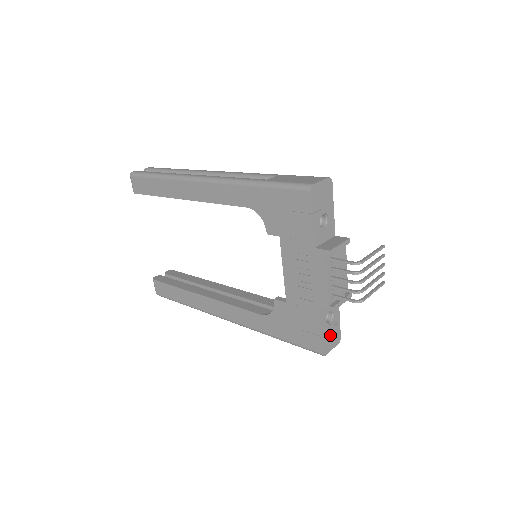
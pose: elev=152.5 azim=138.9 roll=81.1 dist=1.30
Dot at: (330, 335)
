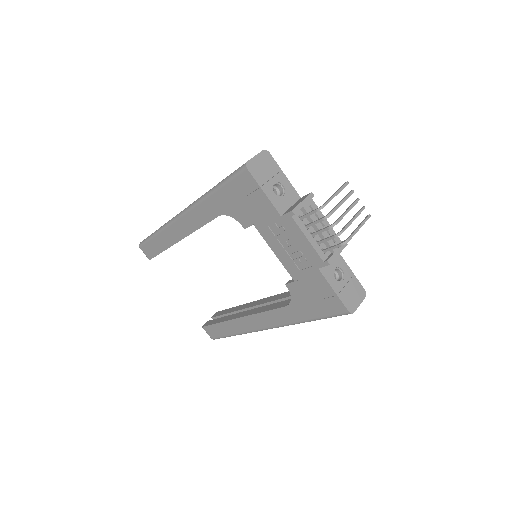
Dot at: (349, 291)
